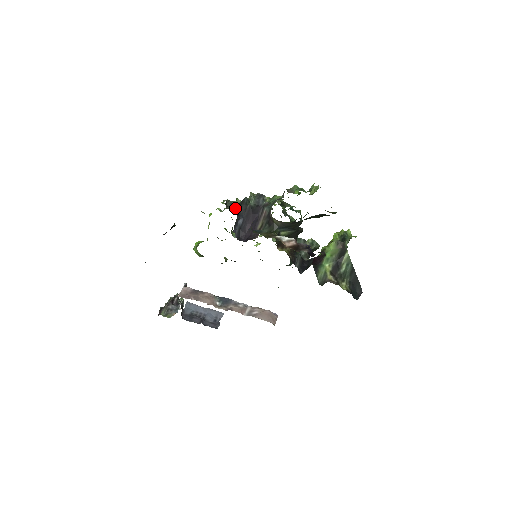
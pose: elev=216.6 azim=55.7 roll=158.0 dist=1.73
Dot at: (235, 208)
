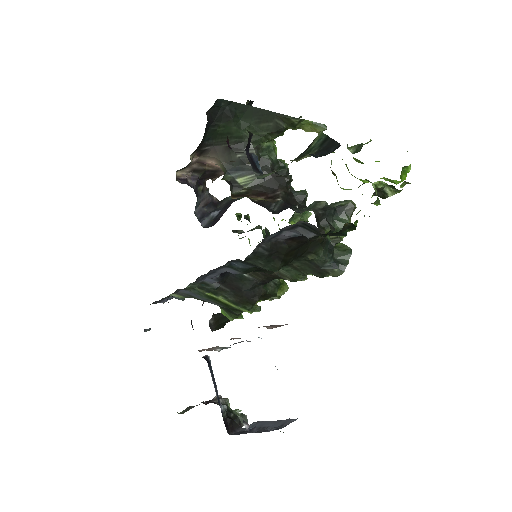
Dot at: occluded
